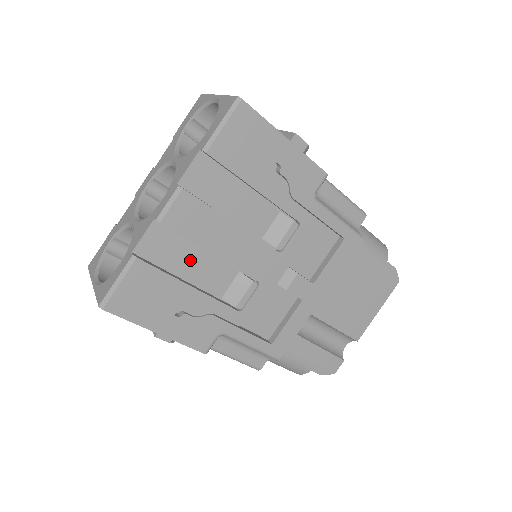
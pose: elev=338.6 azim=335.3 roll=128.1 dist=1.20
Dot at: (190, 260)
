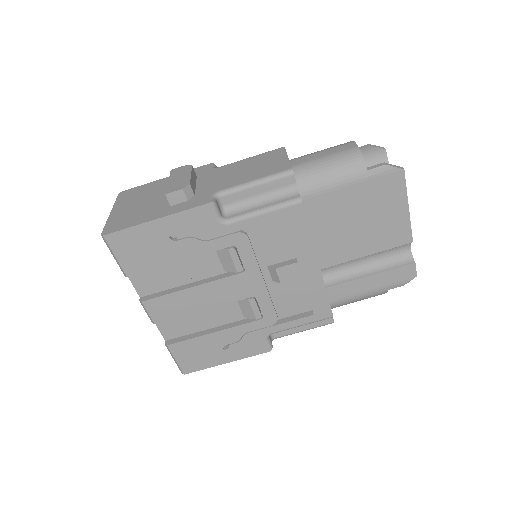
Dot at: (198, 319)
